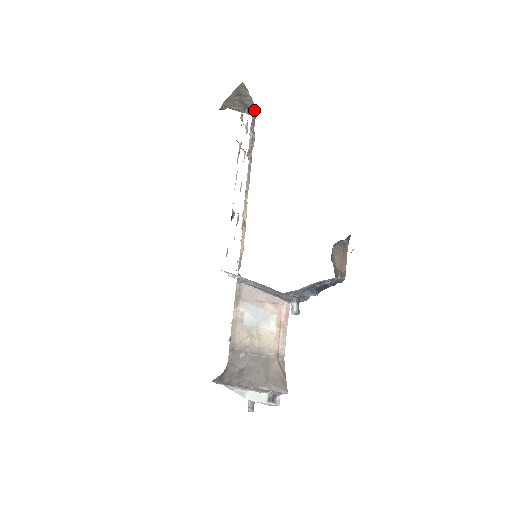
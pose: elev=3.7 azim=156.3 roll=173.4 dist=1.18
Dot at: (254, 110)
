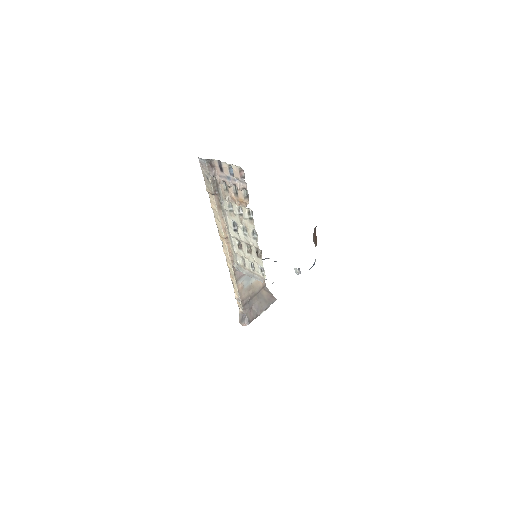
Dot at: (208, 159)
